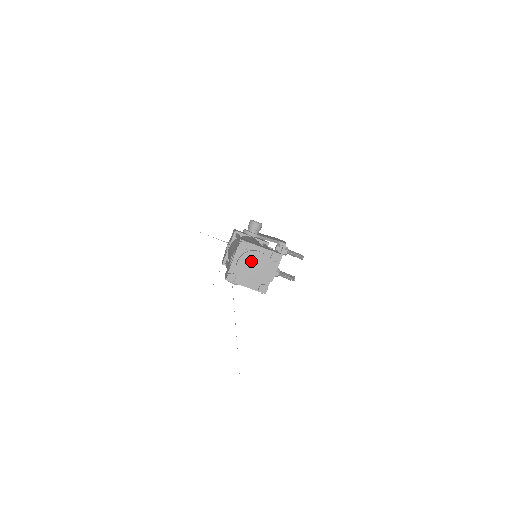
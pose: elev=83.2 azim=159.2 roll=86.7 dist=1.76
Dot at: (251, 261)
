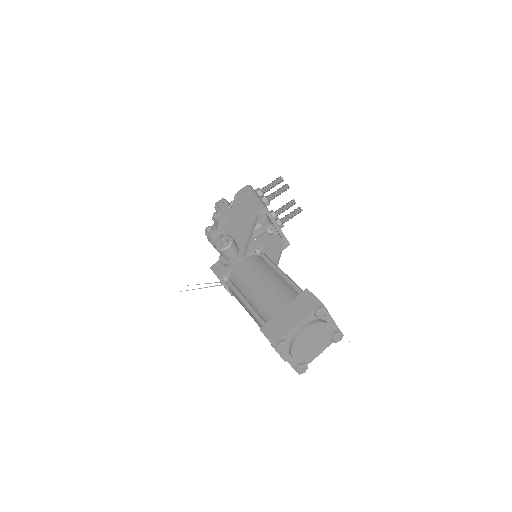
Dot at: (304, 343)
